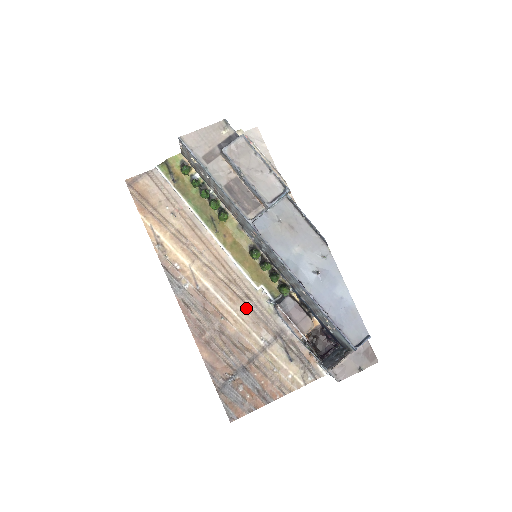
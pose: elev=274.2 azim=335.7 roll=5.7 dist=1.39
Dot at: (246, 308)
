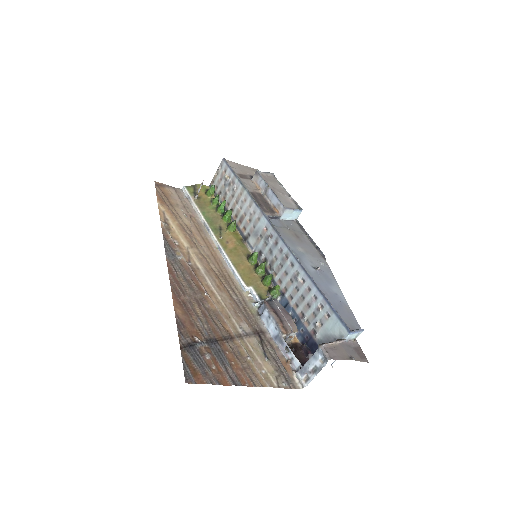
Dot at: (230, 299)
